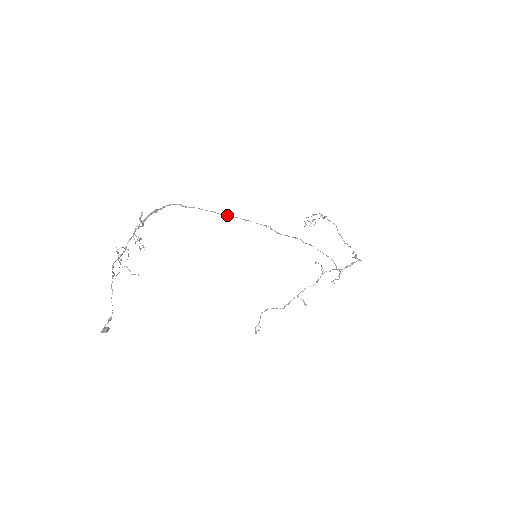
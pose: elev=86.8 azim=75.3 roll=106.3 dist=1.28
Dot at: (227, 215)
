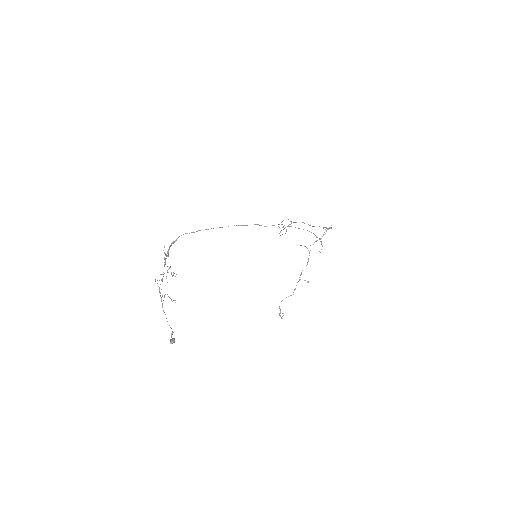
Dot at: occluded
